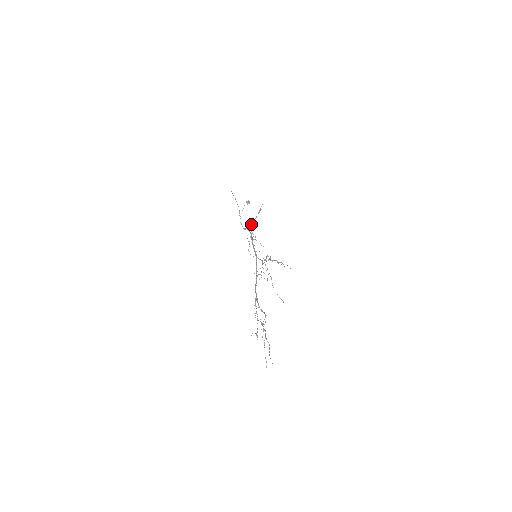
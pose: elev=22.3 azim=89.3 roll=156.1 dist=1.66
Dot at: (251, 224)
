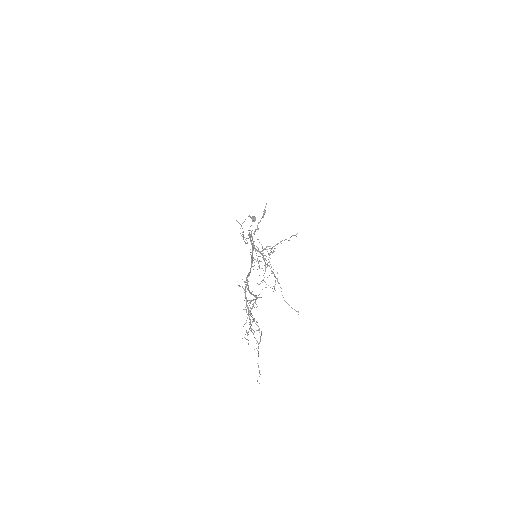
Dot at: occluded
